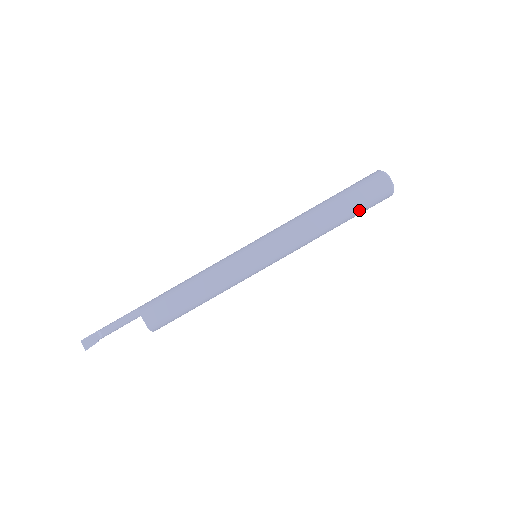
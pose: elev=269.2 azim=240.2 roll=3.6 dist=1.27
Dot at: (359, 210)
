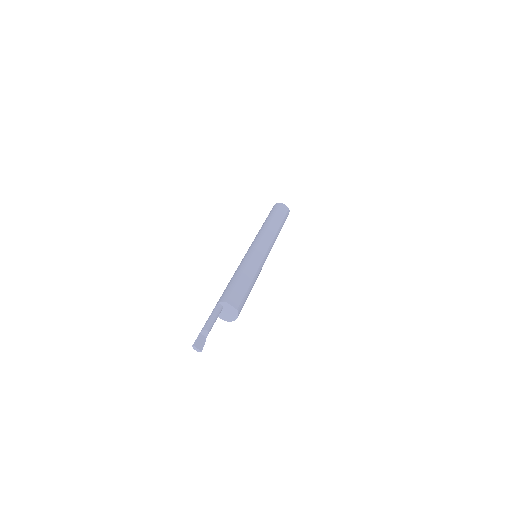
Dot at: (284, 221)
